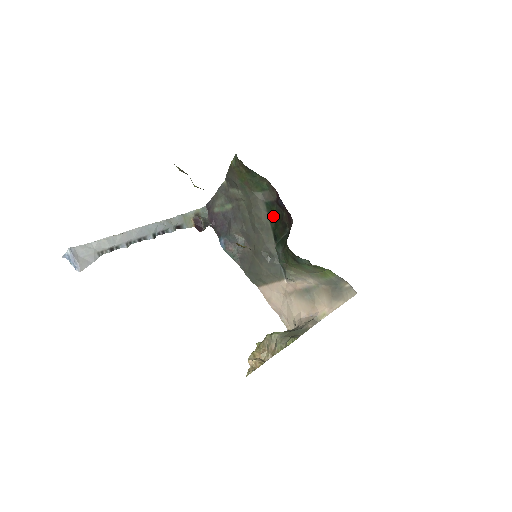
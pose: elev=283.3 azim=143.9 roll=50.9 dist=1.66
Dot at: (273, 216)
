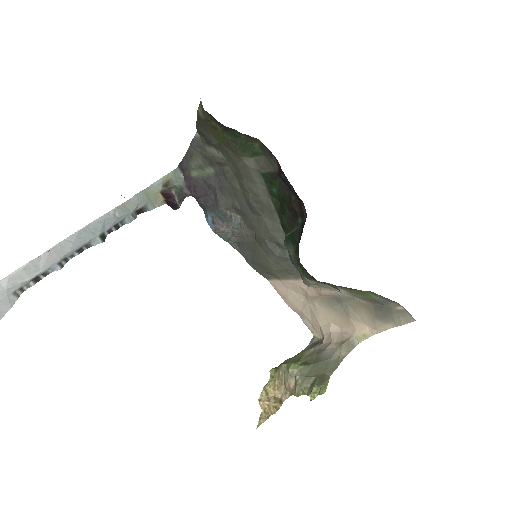
Dot at: (276, 194)
